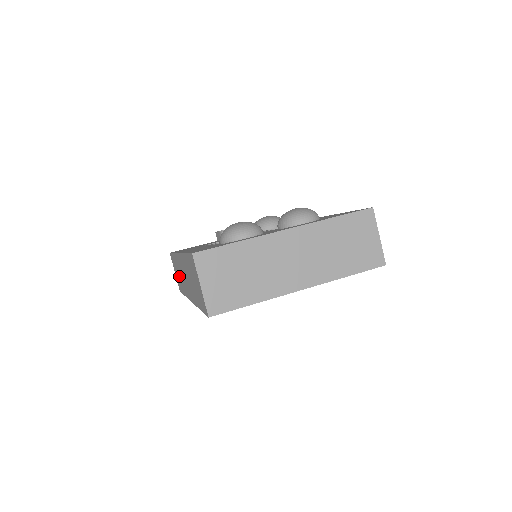
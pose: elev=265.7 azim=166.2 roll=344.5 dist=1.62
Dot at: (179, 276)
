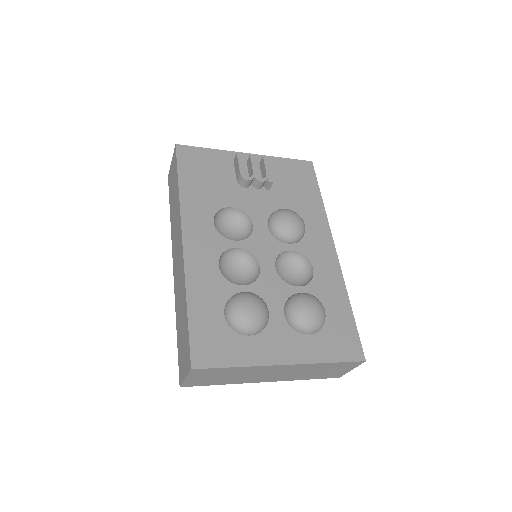
Dot at: (174, 205)
